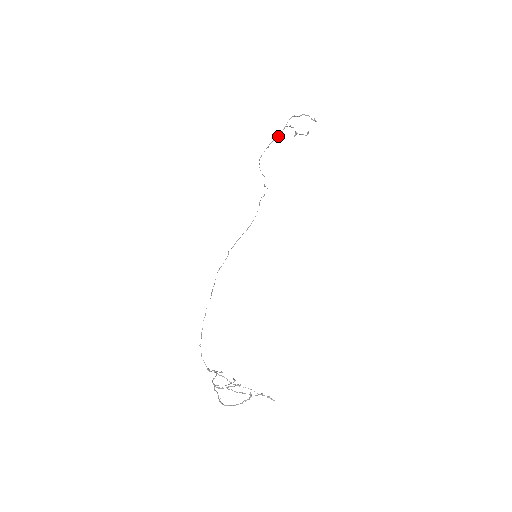
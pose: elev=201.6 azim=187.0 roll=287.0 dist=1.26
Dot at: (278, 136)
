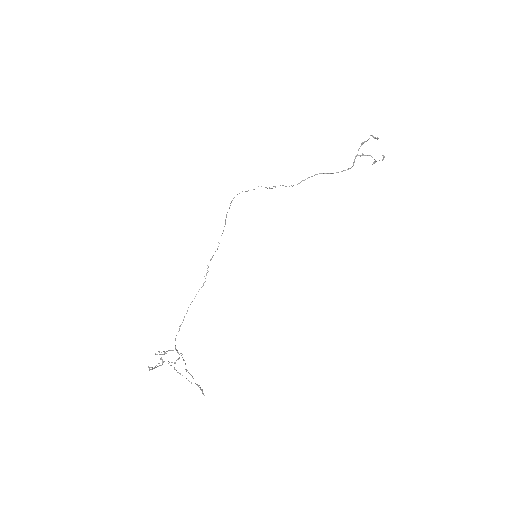
Dot at: (351, 167)
